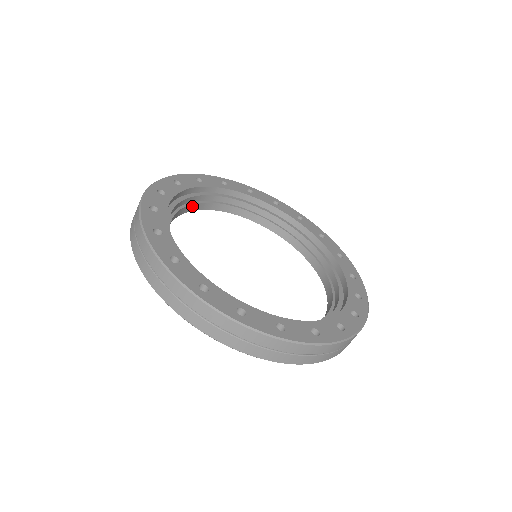
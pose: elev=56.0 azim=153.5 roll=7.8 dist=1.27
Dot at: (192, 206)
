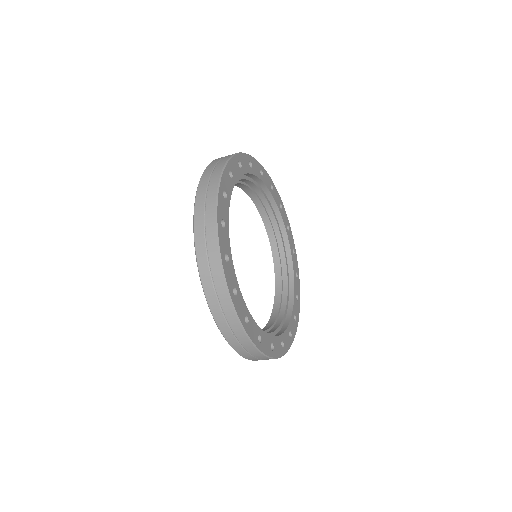
Dot at: occluded
